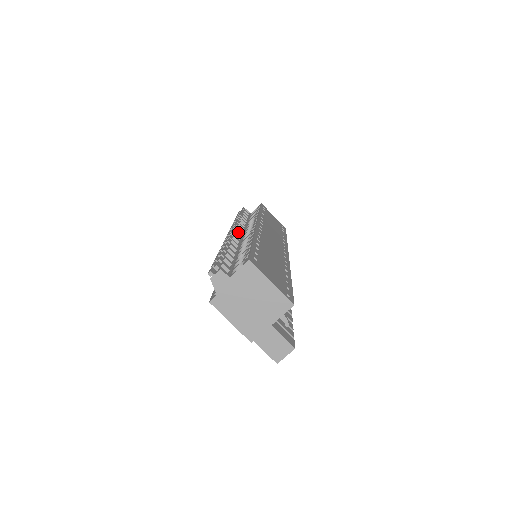
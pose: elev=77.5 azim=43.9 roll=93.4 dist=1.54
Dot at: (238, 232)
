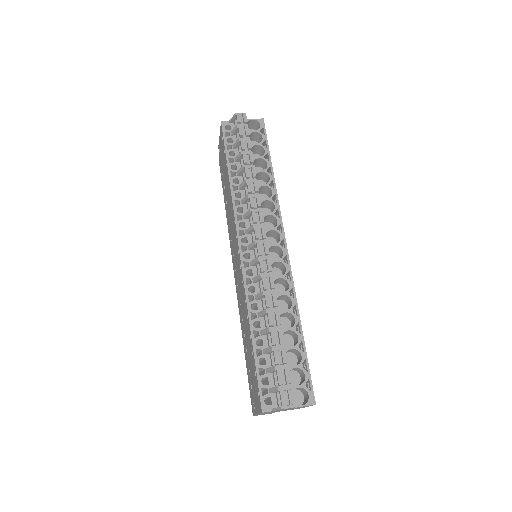
Dot at: occluded
